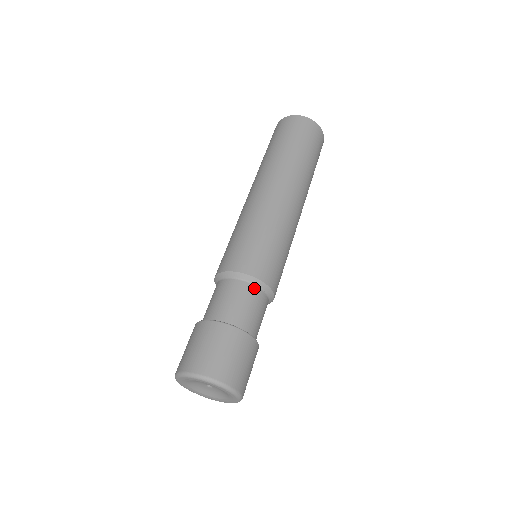
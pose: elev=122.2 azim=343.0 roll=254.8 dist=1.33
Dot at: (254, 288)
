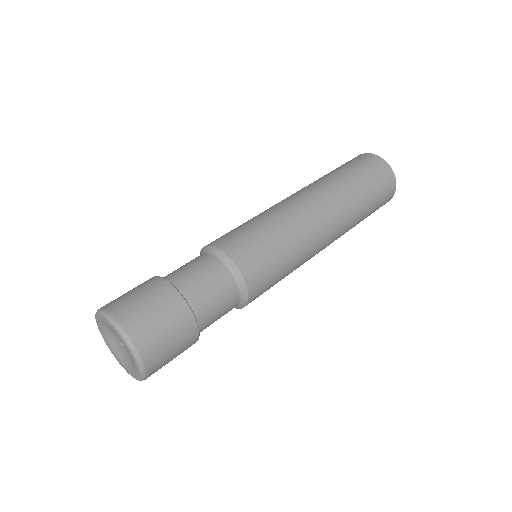
Dot at: (207, 255)
